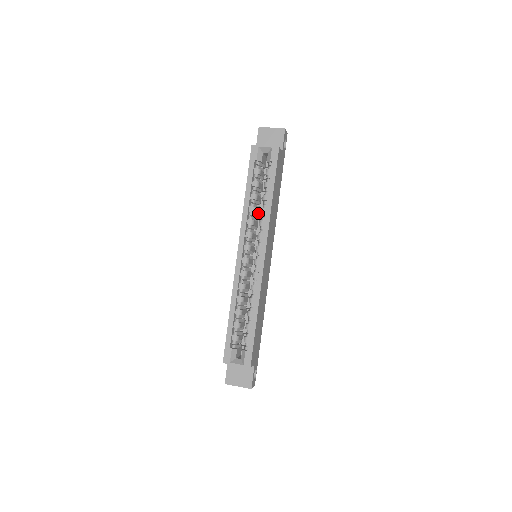
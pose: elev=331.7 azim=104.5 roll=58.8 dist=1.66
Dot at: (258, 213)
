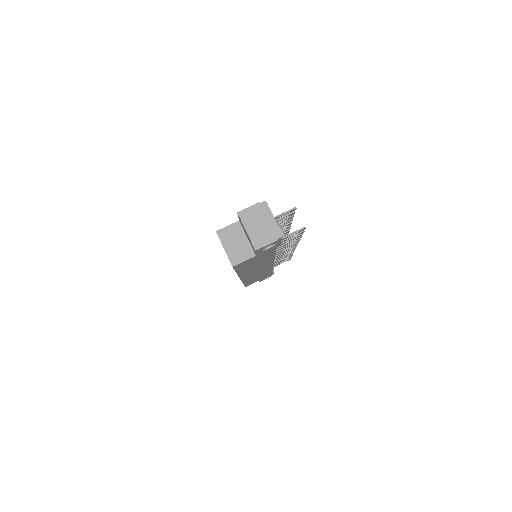
Dot at: occluded
